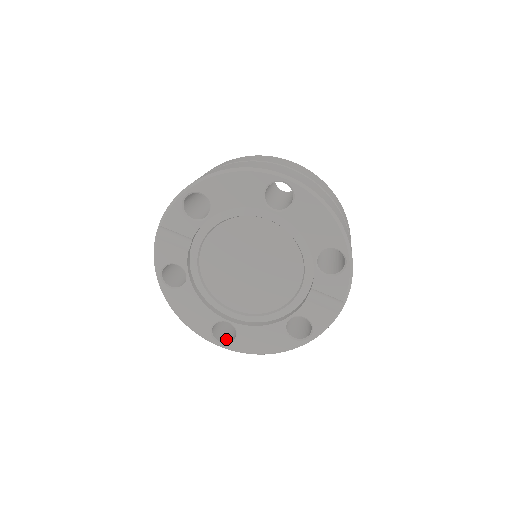
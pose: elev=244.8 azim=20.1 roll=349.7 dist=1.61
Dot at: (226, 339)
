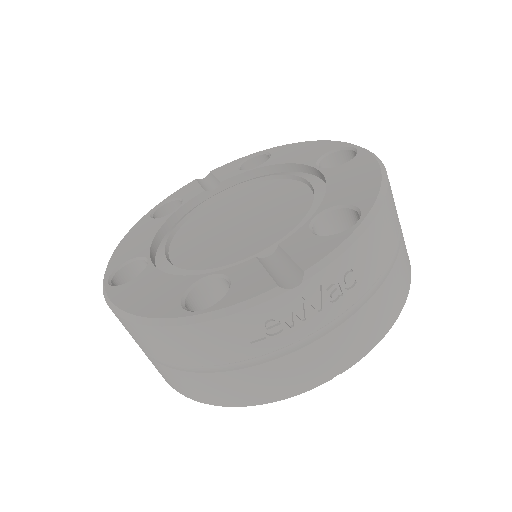
Dot at: occluded
